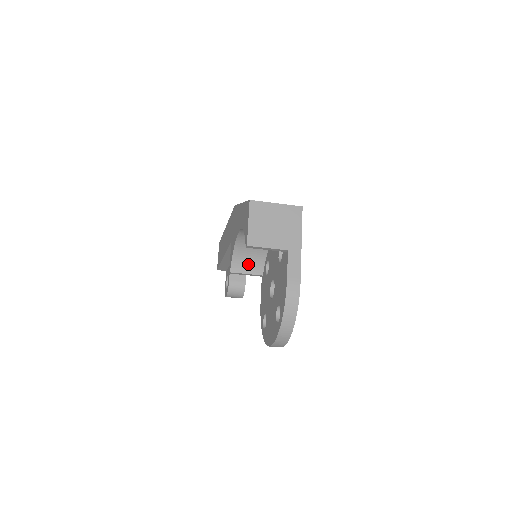
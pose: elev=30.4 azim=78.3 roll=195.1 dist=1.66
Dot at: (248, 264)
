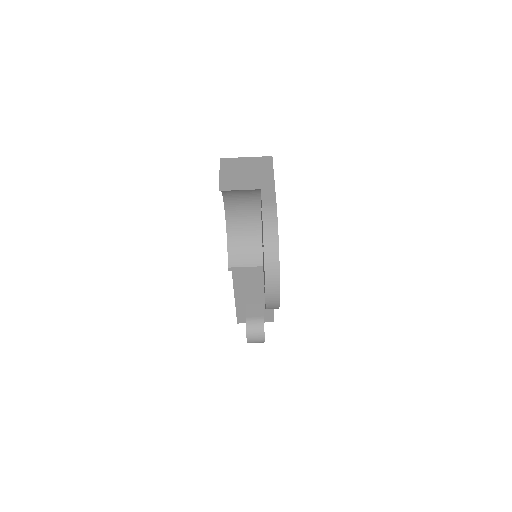
Dot at: (245, 256)
